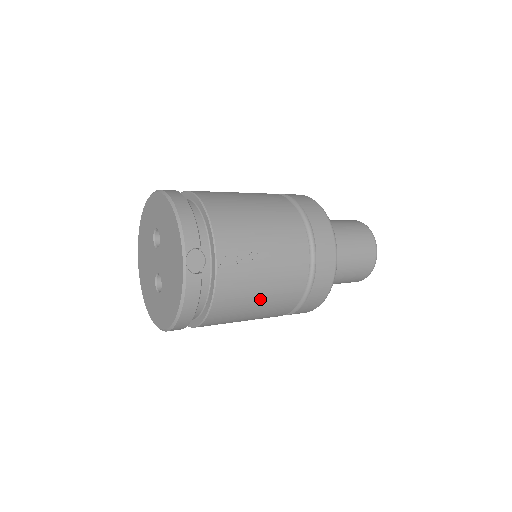
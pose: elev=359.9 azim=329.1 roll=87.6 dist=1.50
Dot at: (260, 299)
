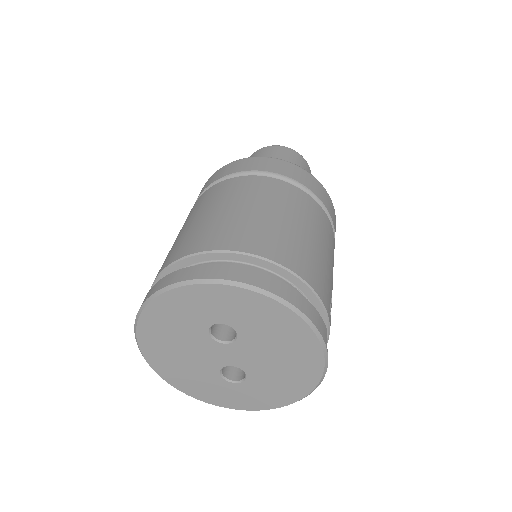
Dot at: occluded
